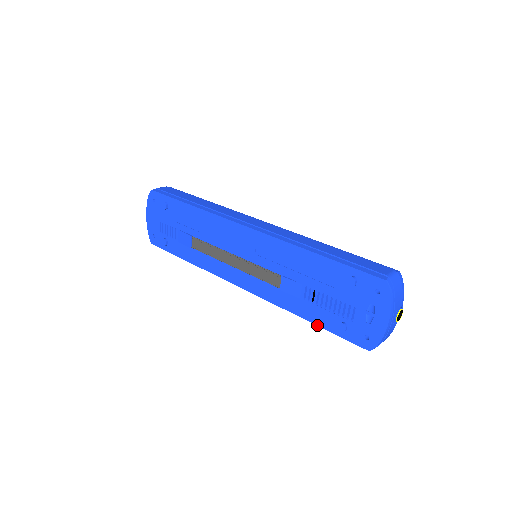
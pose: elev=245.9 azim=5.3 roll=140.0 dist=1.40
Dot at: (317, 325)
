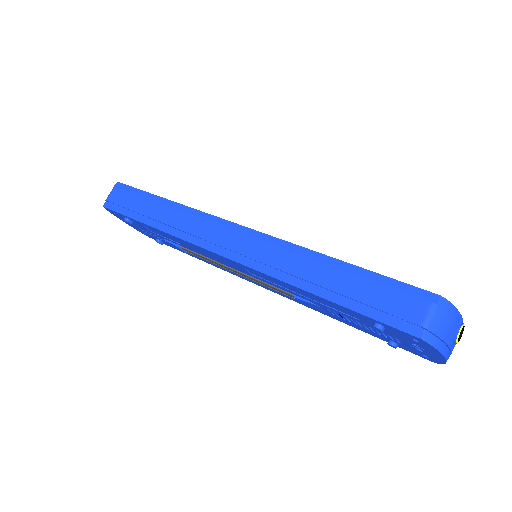
Dot at: occluded
